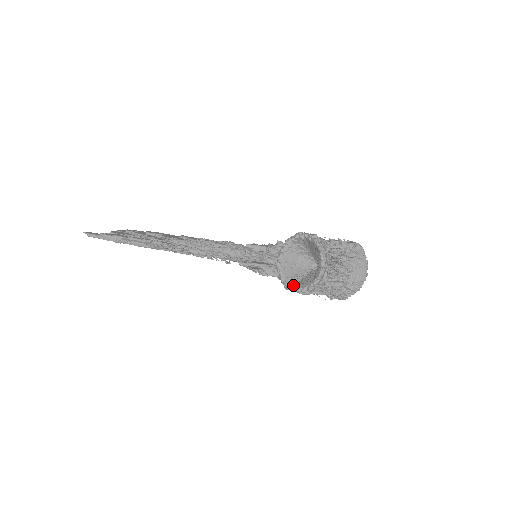
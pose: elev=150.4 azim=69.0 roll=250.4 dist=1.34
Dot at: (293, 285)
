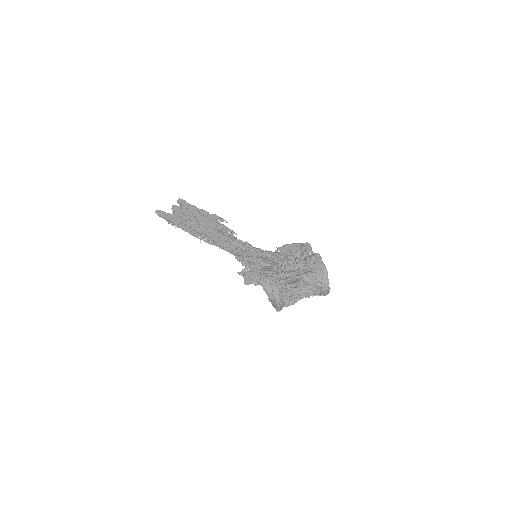
Dot at: (271, 299)
